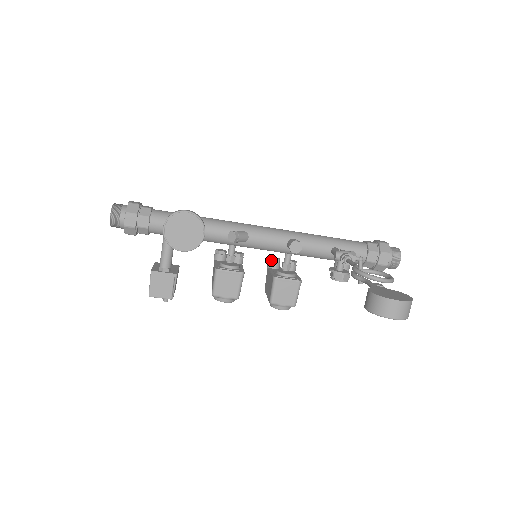
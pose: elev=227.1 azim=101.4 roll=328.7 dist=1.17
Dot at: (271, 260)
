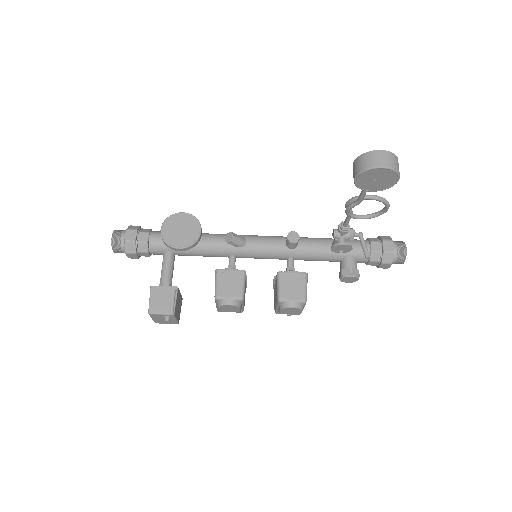
Dot at: occluded
